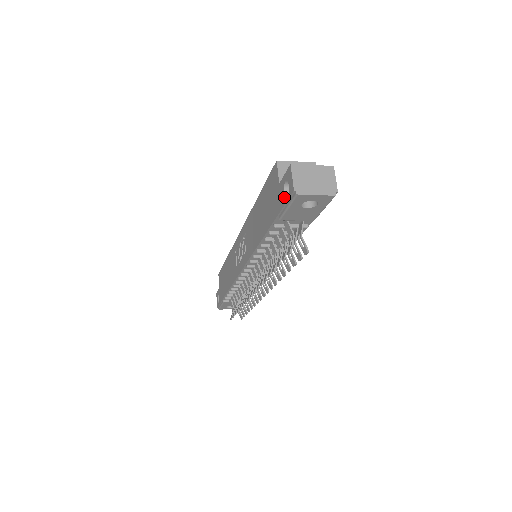
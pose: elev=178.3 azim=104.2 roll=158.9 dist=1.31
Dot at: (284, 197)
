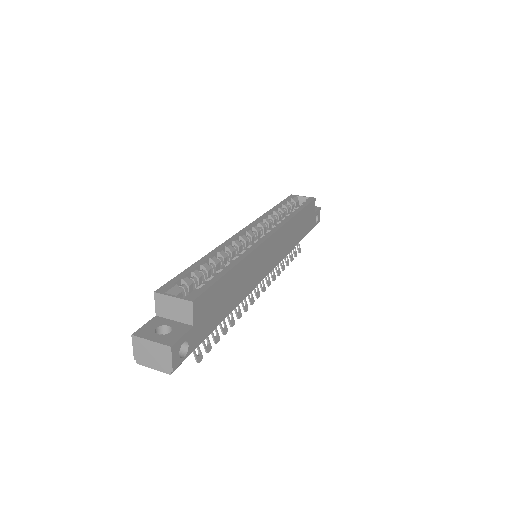
Dot at: occluded
